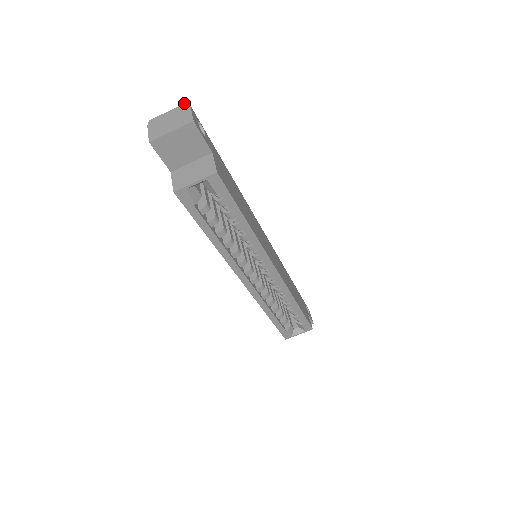
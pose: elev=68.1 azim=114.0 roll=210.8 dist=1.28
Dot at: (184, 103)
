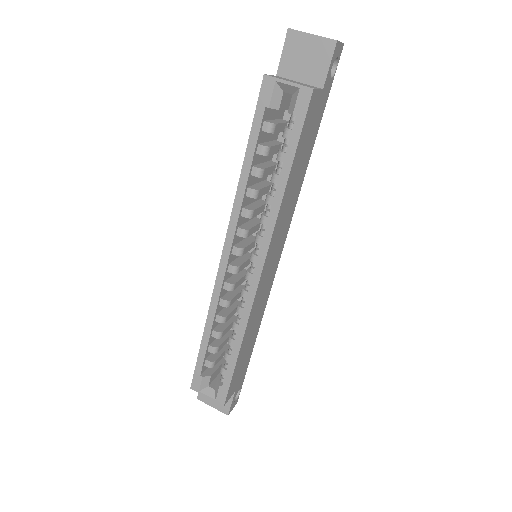
Dot at: occluded
